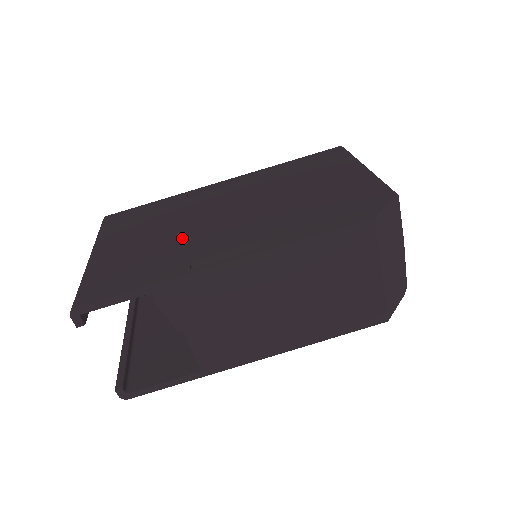
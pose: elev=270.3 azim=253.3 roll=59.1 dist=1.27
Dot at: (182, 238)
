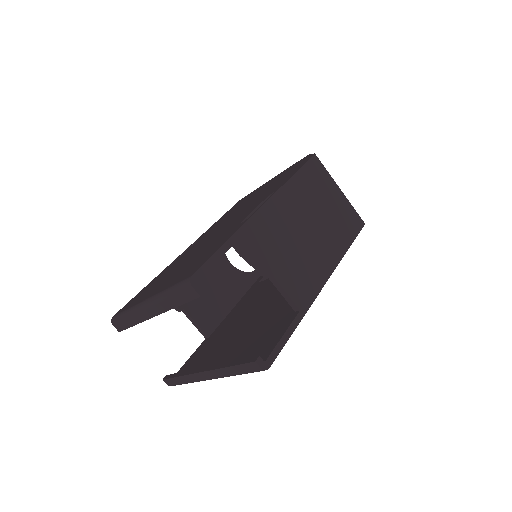
Dot at: (210, 242)
